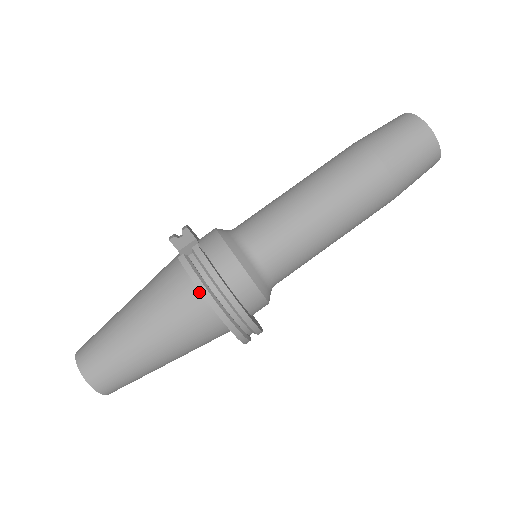
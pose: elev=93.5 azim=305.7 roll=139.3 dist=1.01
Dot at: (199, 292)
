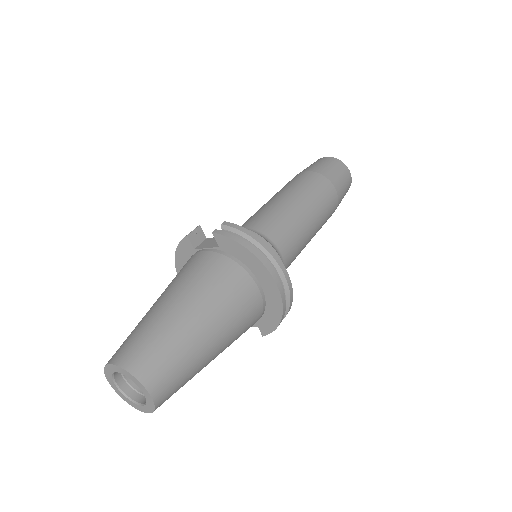
Dot at: (237, 262)
